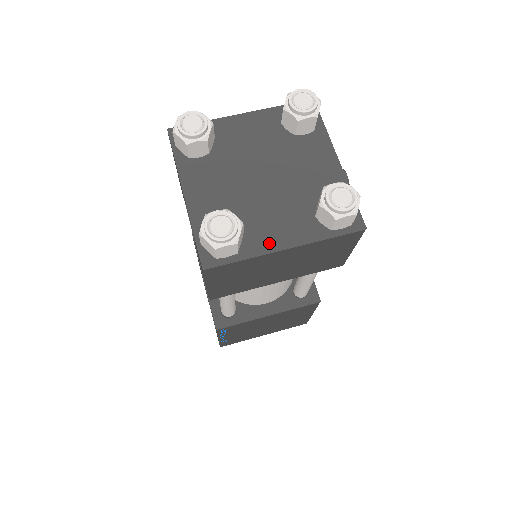
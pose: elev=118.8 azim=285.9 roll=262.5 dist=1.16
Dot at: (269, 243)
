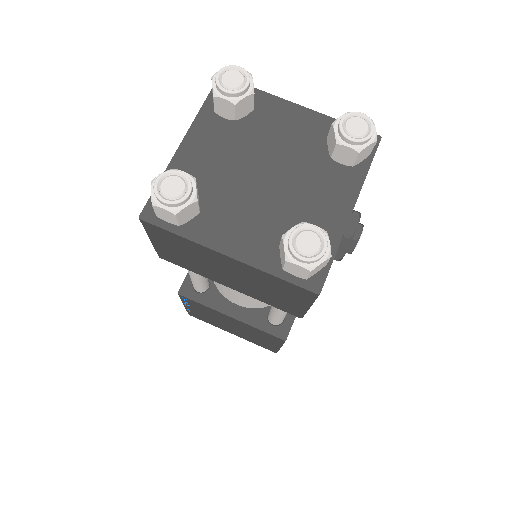
Dot at: (216, 238)
